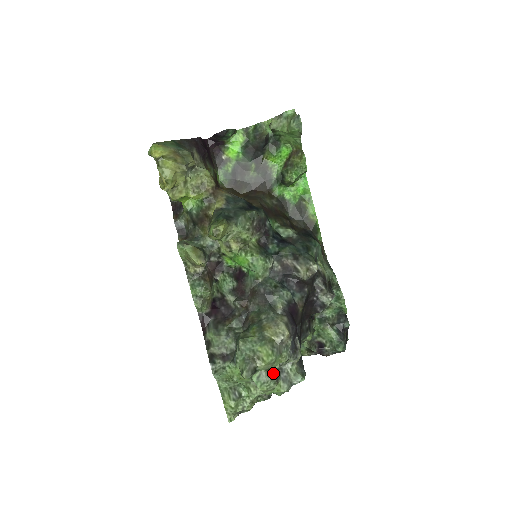
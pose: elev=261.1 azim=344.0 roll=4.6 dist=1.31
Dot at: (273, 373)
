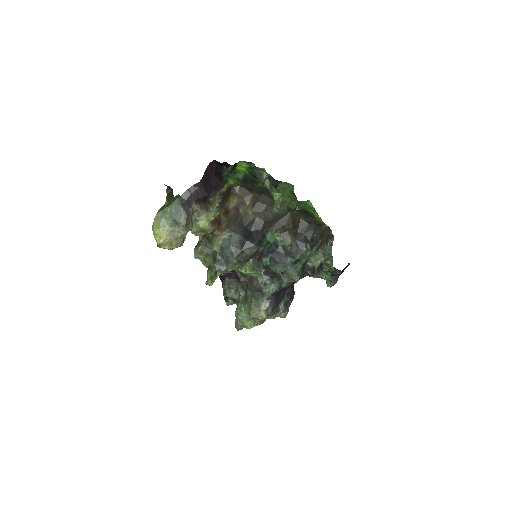
Dot at: occluded
